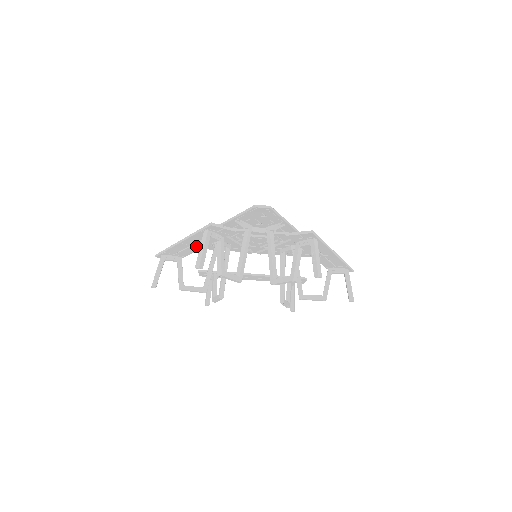
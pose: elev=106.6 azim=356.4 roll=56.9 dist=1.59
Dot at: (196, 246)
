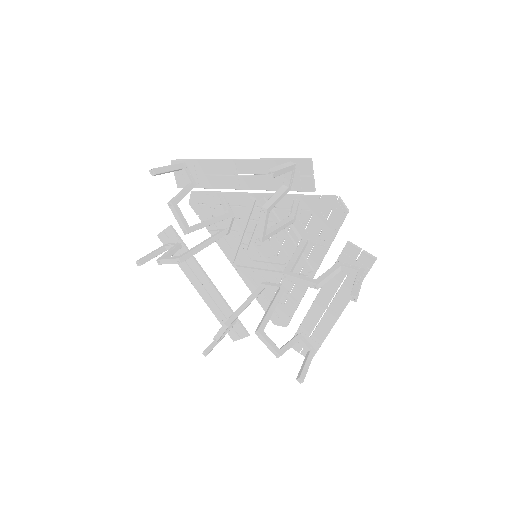
Dot at: (240, 180)
